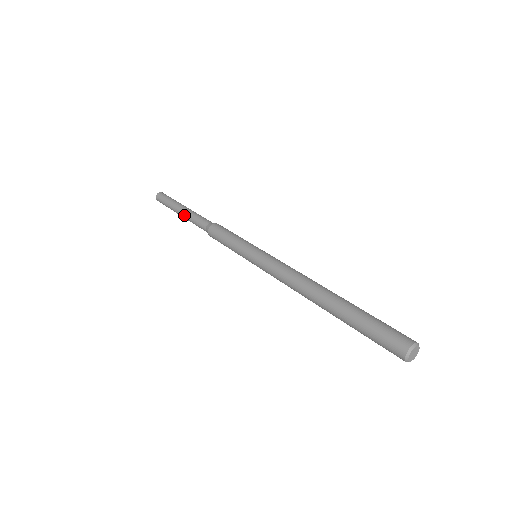
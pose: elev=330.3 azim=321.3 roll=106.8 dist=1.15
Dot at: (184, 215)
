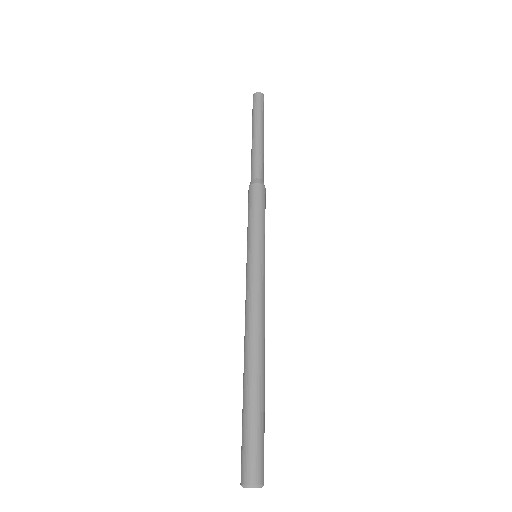
Dot at: (253, 143)
